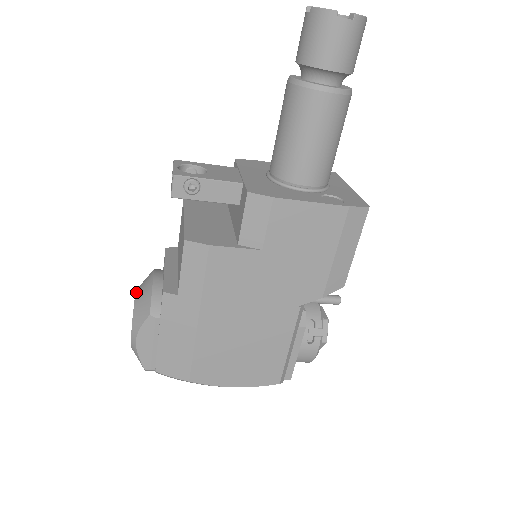
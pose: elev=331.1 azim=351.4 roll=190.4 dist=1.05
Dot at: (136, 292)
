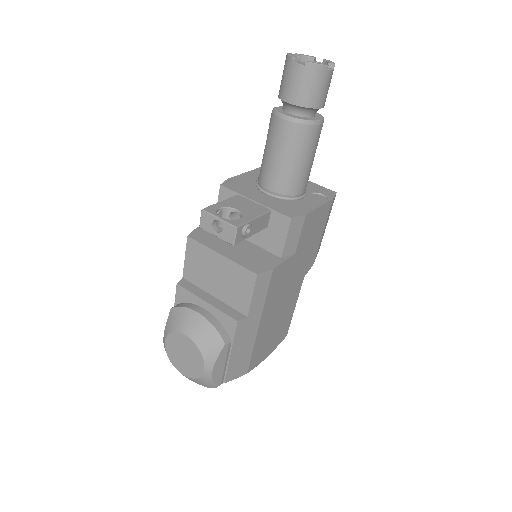
Dot at: (186, 334)
